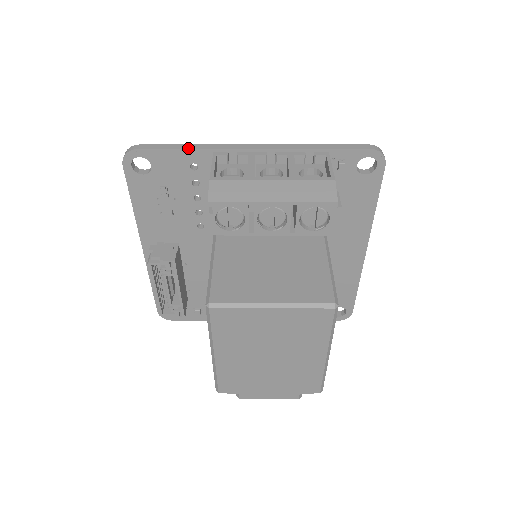
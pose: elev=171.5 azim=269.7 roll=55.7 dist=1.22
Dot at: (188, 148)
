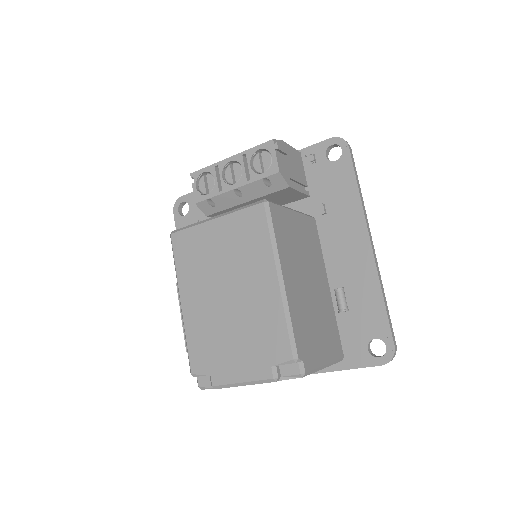
Dot at: occluded
